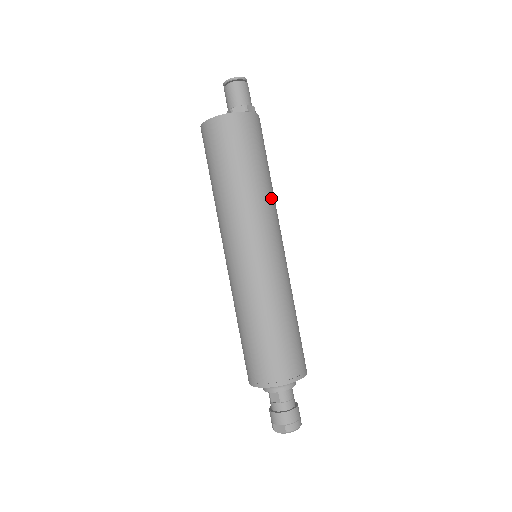
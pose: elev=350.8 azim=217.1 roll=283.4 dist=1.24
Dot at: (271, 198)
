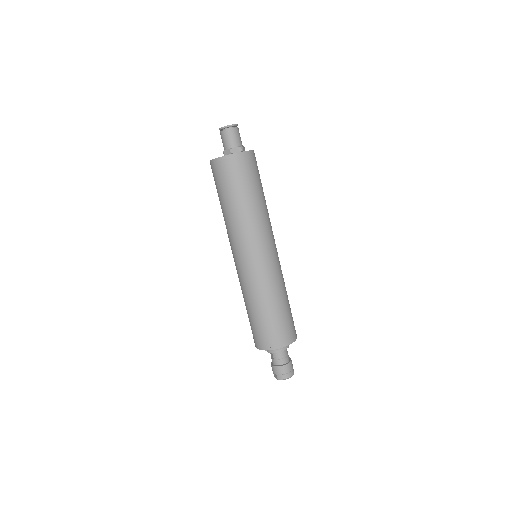
Dot at: (256, 217)
